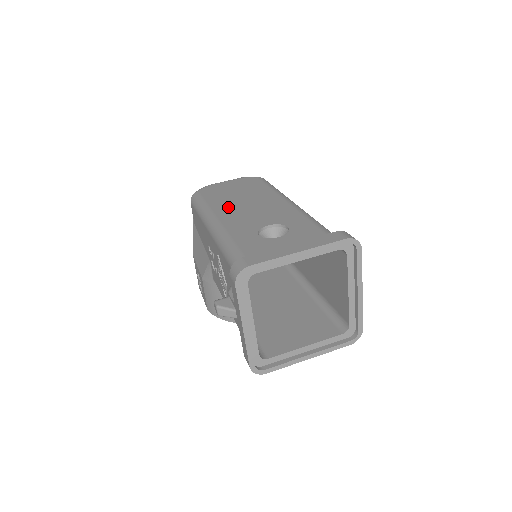
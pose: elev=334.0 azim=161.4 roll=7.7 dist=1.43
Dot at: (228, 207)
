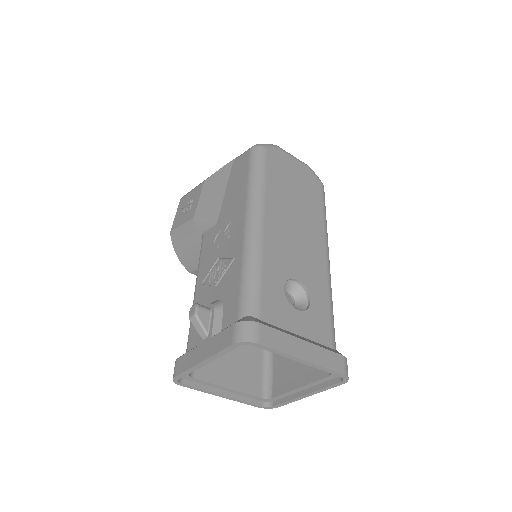
Dot at: (279, 210)
